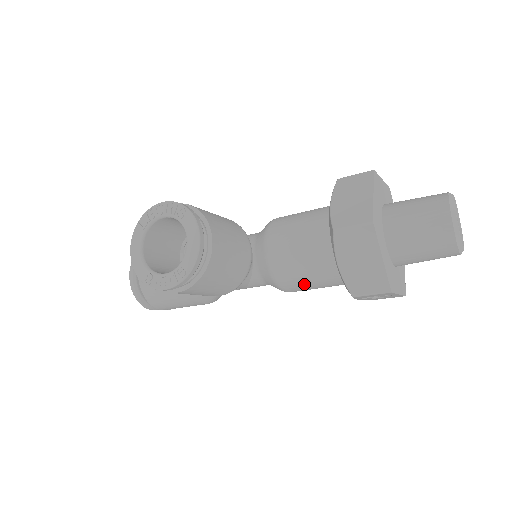
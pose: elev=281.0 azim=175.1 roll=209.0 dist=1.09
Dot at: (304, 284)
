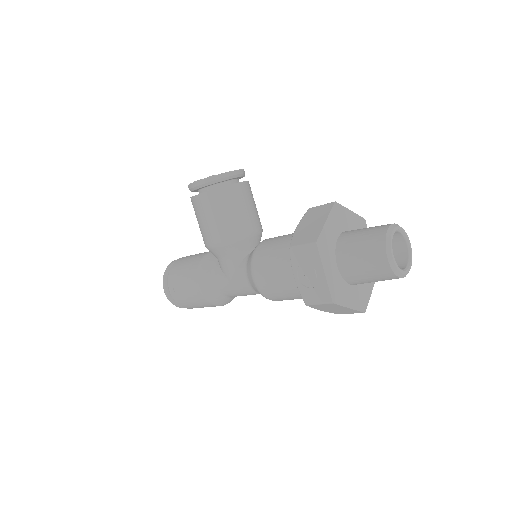
Dot at: (268, 262)
